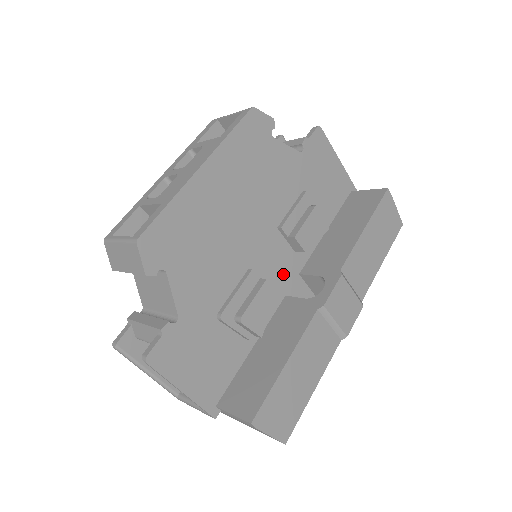
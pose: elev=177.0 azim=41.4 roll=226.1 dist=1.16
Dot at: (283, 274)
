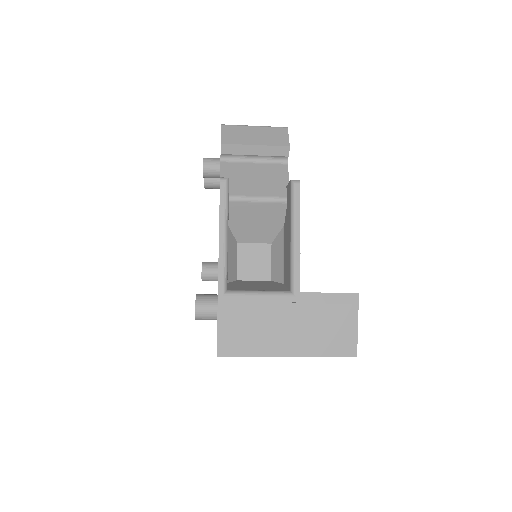
Dot at: occluded
